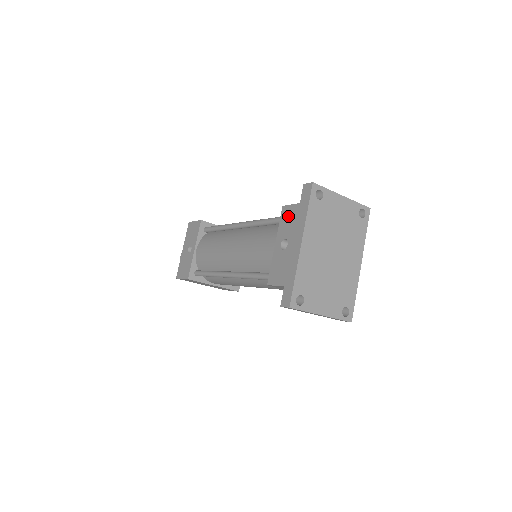
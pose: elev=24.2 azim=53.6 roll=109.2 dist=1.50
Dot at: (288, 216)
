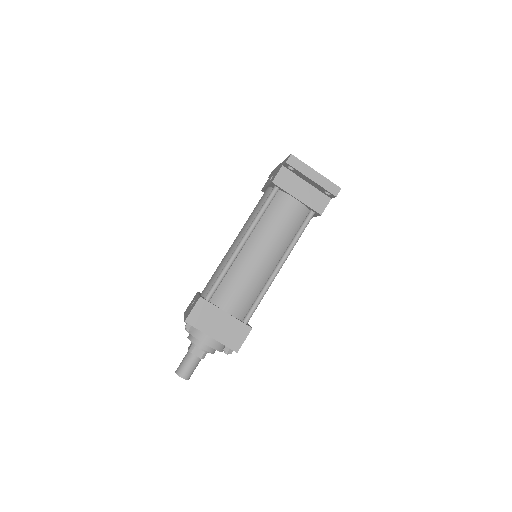
Dot at: occluded
